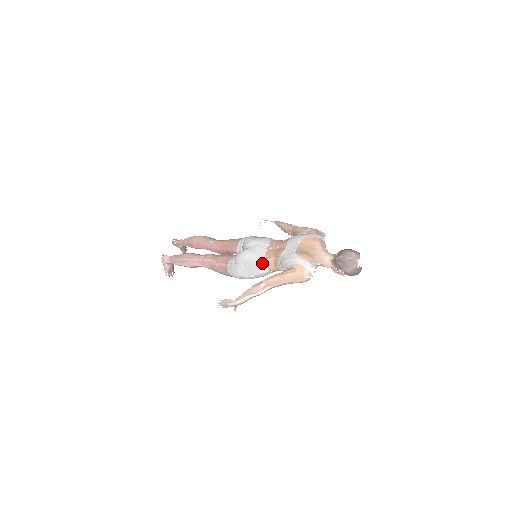
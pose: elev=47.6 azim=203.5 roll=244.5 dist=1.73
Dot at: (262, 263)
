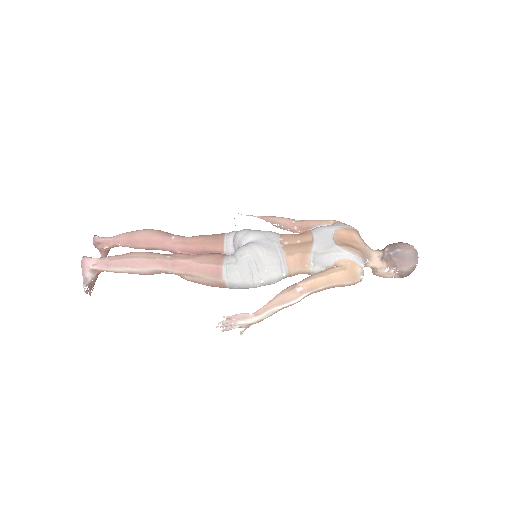
Dot at: (281, 262)
